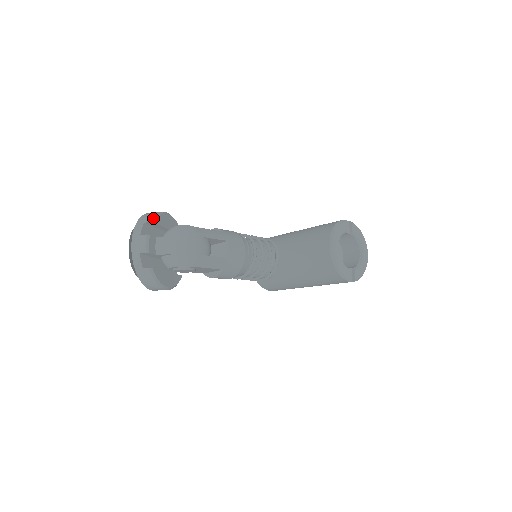
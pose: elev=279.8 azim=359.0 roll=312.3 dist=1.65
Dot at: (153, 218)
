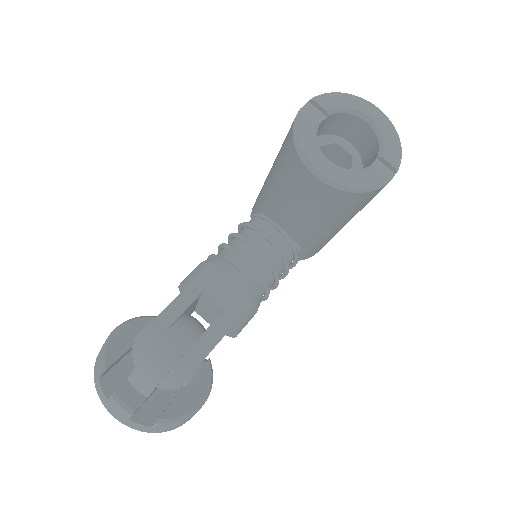
Dot at: (101, 365)
